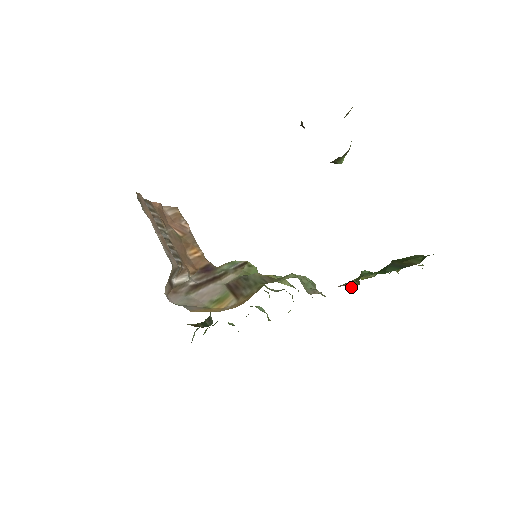
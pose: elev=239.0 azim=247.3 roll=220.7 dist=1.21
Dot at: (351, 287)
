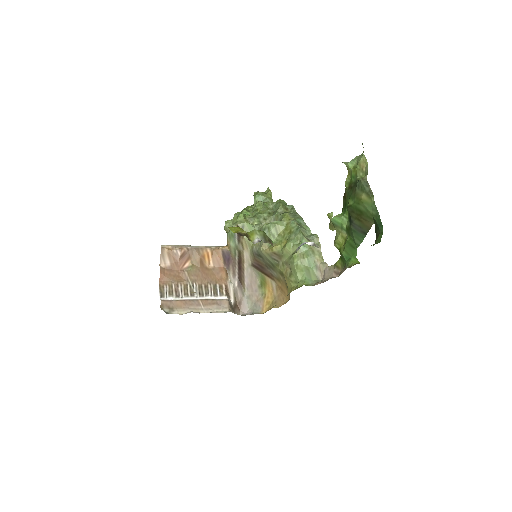
Dot at: (332, 230)
